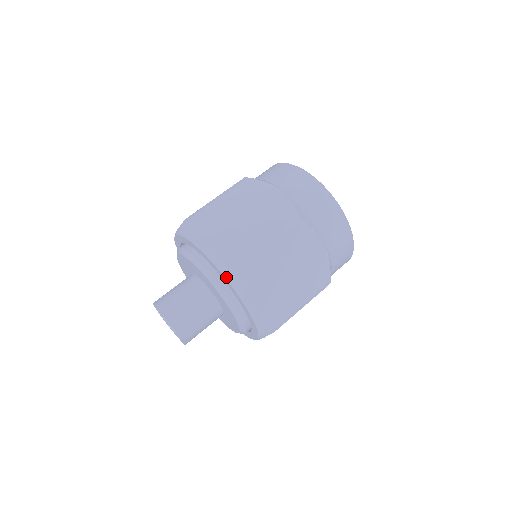
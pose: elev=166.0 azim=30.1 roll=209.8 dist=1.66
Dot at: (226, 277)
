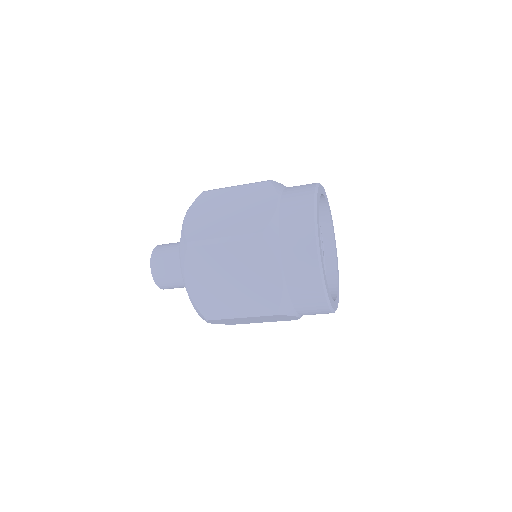
Dot at: occluded
